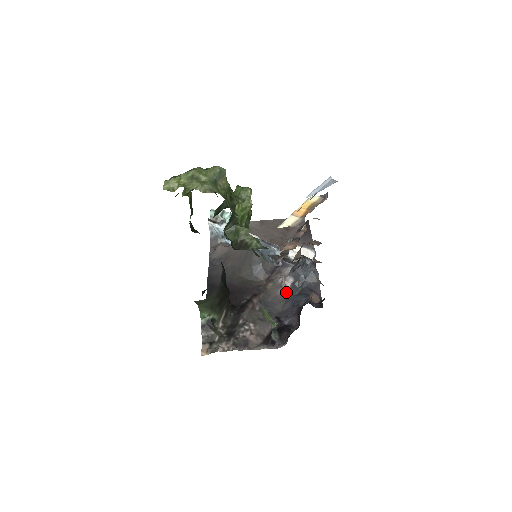
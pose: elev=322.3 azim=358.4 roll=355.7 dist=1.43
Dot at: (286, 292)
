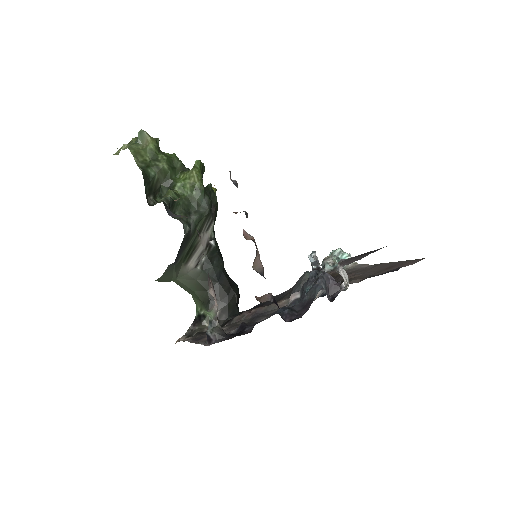
Dot at: occluded
